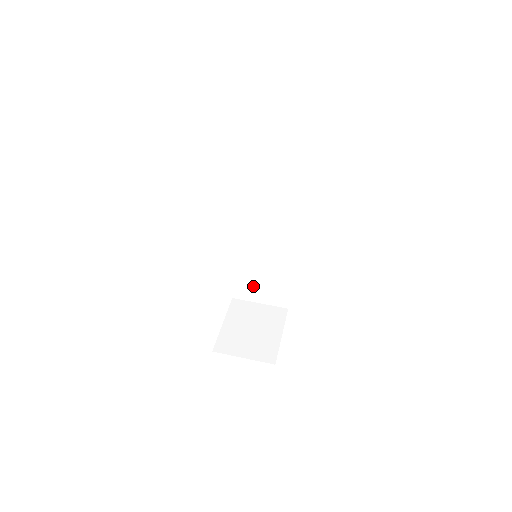
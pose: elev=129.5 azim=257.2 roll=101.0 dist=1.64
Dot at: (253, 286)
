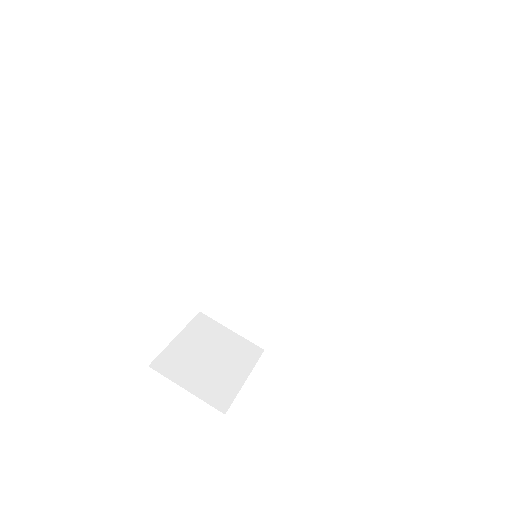
Dot at: (232, 304)
